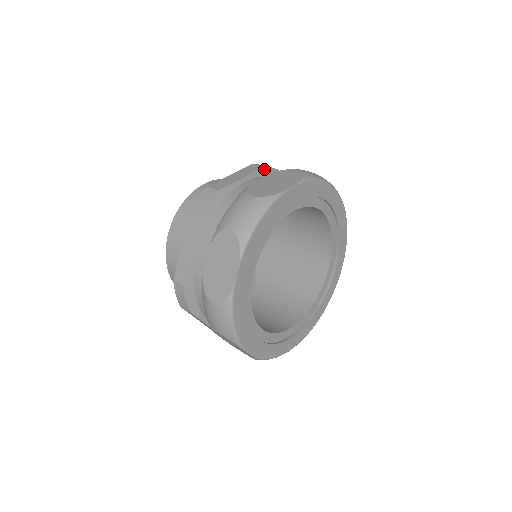
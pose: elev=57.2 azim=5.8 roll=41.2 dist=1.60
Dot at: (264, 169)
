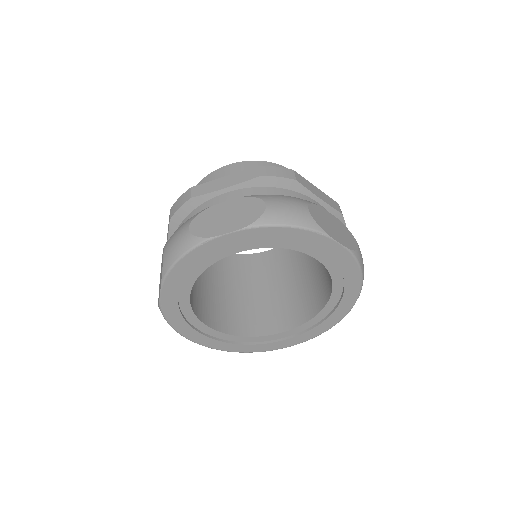
Dot at: (340, 216)
